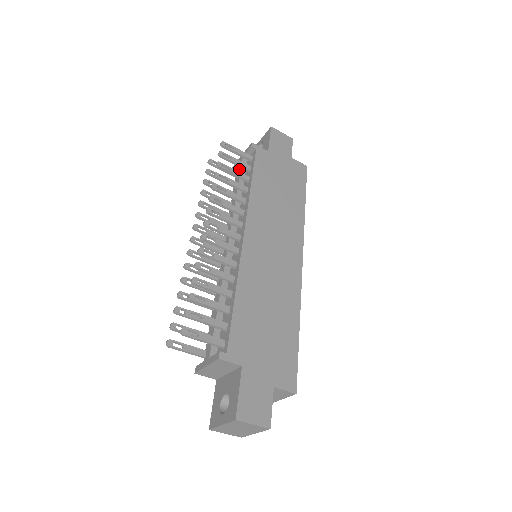
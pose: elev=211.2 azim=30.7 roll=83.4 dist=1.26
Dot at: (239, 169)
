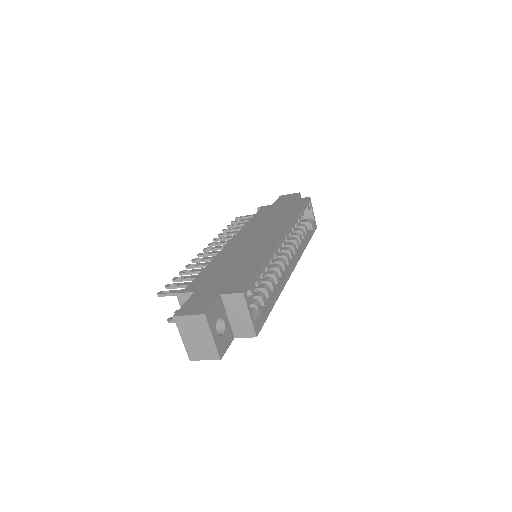
Dot at: occluded
